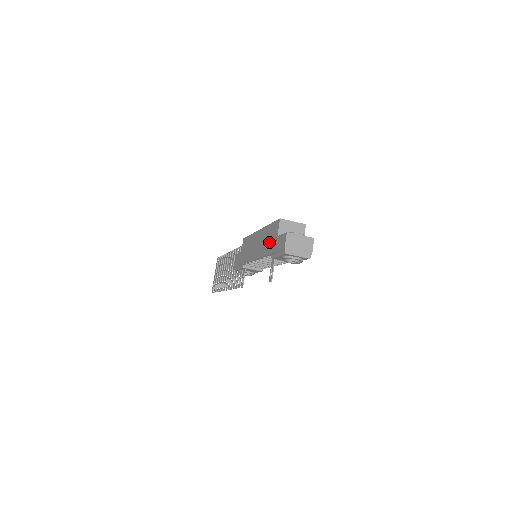
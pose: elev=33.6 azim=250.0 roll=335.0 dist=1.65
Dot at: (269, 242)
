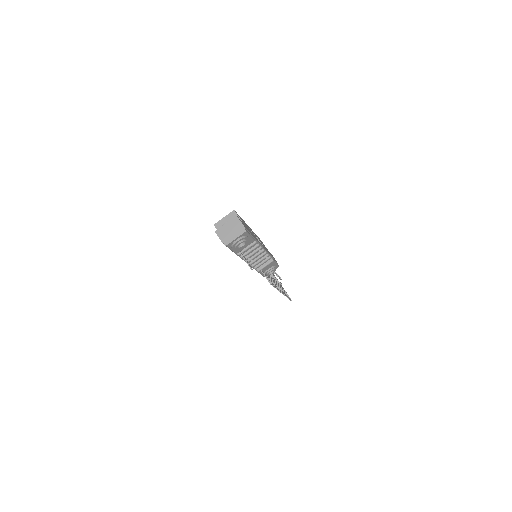
Dot at: occluded
